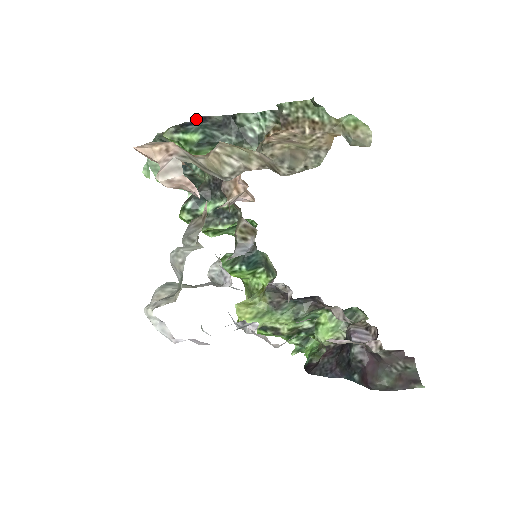
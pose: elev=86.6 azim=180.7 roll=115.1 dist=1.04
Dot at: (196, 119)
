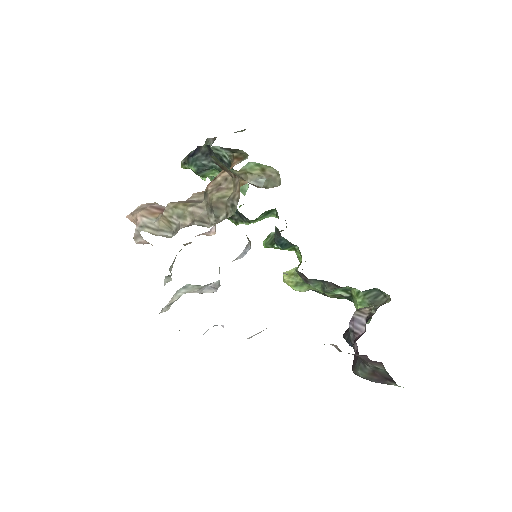
Dot at: (195, 149)
